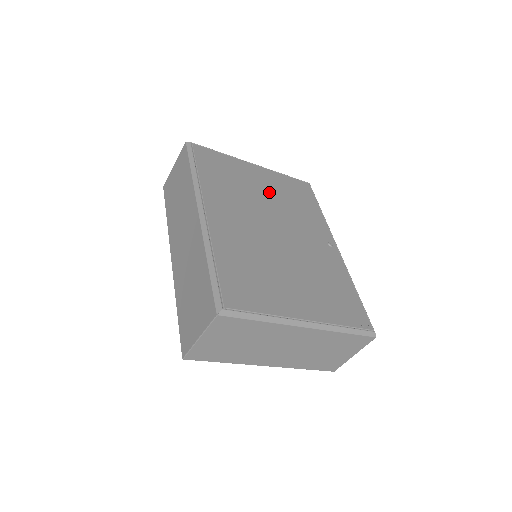
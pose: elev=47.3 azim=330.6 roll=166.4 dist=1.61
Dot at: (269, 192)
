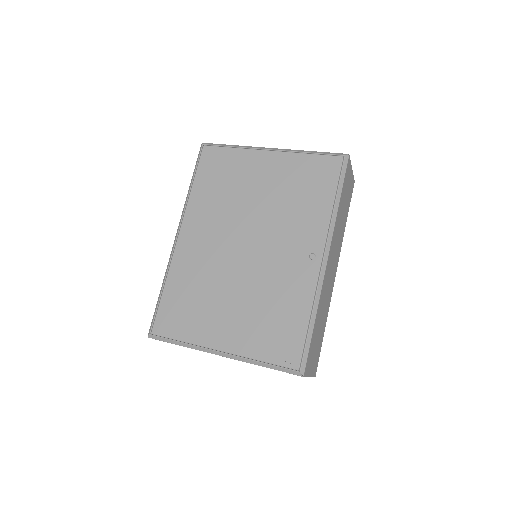
Dot at: (266, 191)
